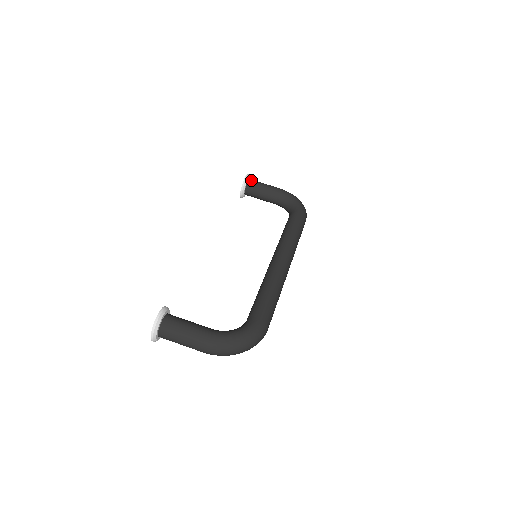
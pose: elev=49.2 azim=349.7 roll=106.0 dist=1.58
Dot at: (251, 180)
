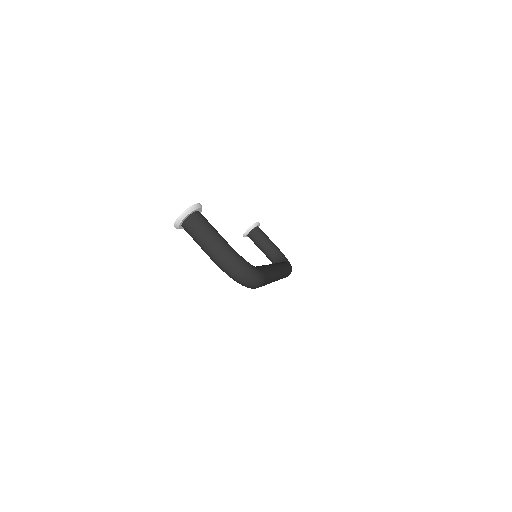
Dot at: occluded
